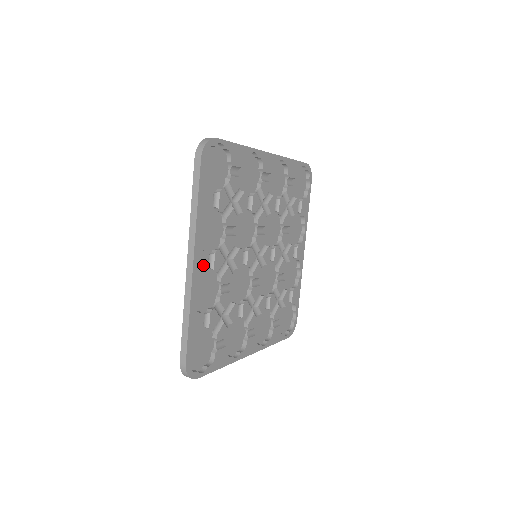
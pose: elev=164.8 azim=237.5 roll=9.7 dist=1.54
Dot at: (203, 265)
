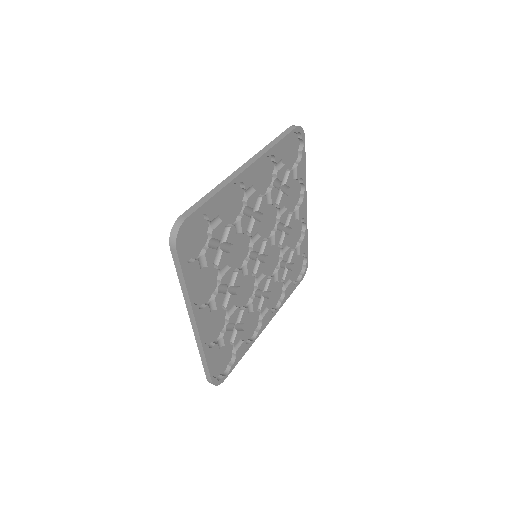
Dot at: (206, 317)
